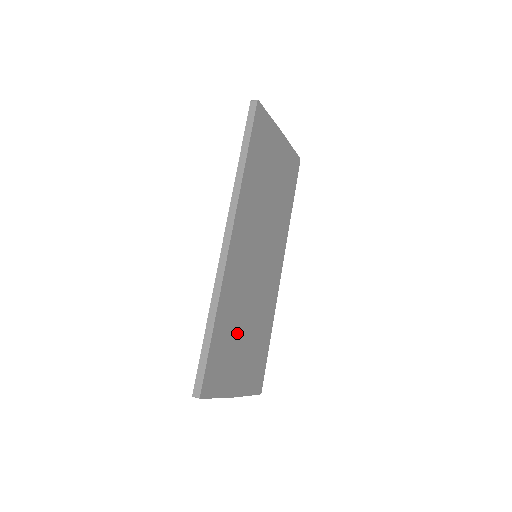
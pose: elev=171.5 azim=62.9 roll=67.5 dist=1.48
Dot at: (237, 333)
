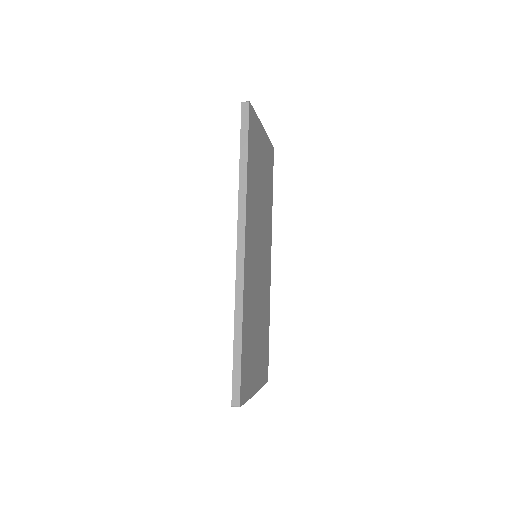
Dot at: (253, 335)
